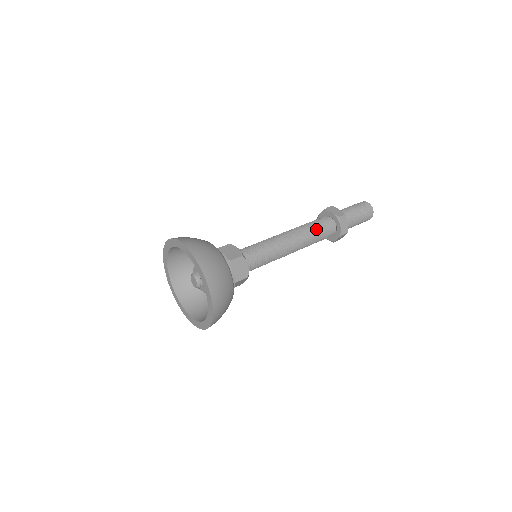
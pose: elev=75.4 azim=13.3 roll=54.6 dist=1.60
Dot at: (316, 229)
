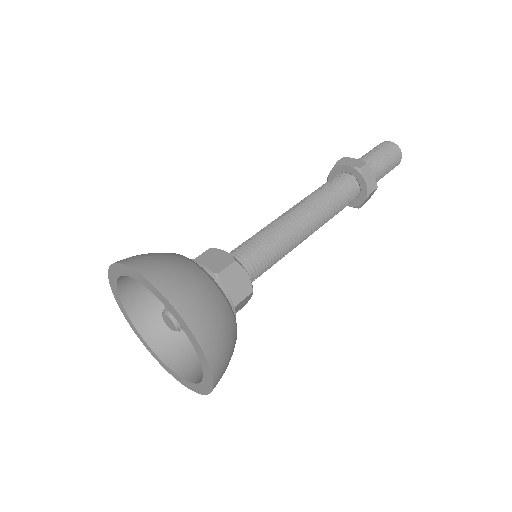
Dot at: (332, 194)
